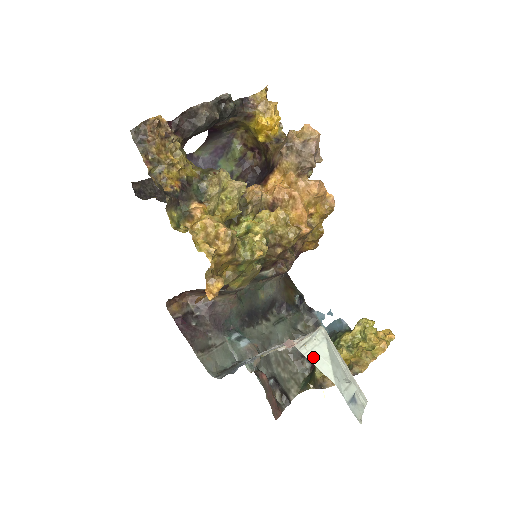
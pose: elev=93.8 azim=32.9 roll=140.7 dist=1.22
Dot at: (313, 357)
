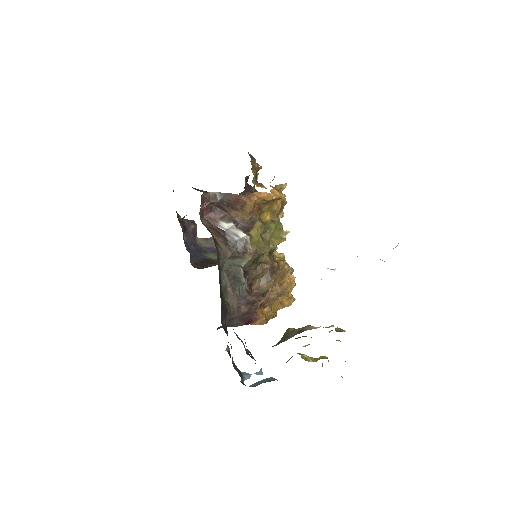
Dot at: occluded
